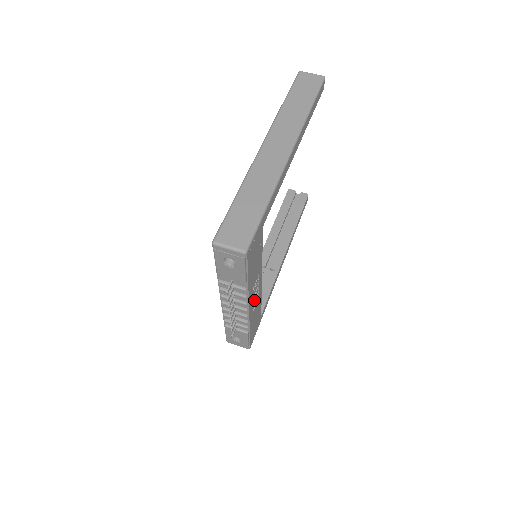
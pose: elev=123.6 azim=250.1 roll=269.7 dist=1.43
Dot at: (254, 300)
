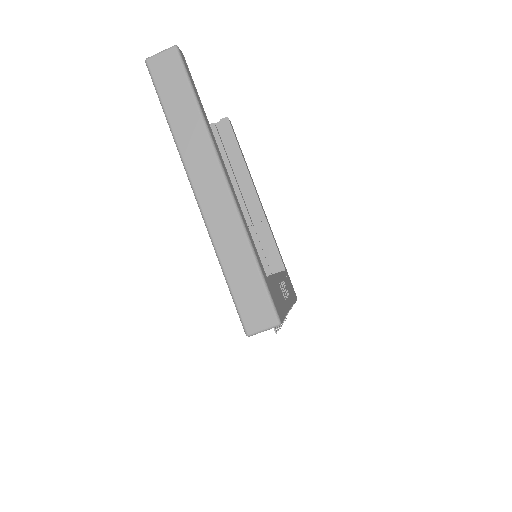
Dot at: occluded
